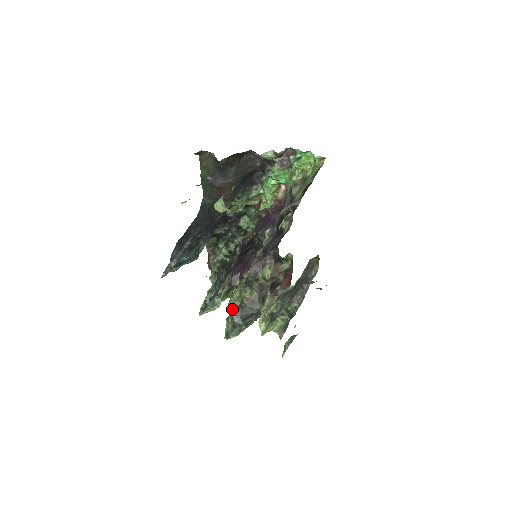
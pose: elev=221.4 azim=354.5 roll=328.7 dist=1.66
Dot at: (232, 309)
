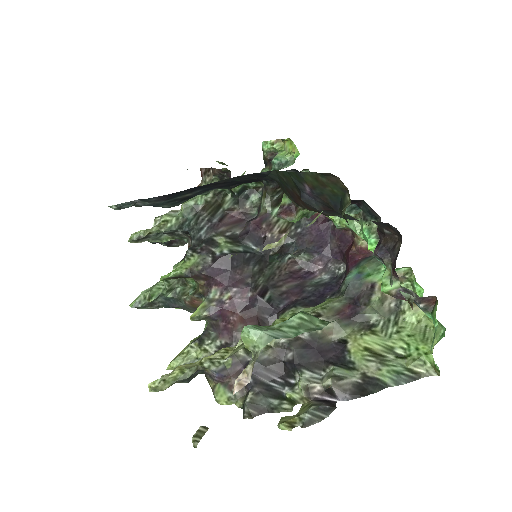
Dot at: (167, 291)
